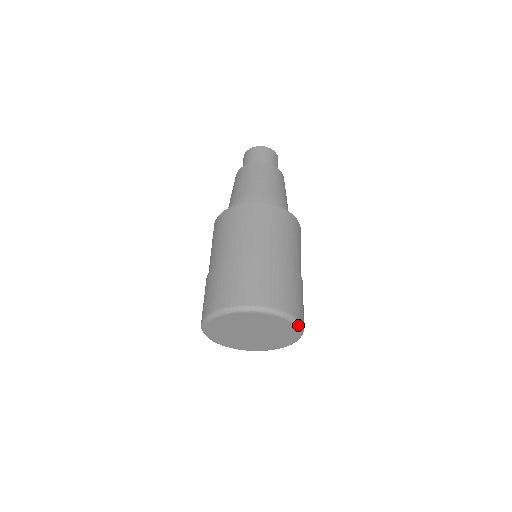
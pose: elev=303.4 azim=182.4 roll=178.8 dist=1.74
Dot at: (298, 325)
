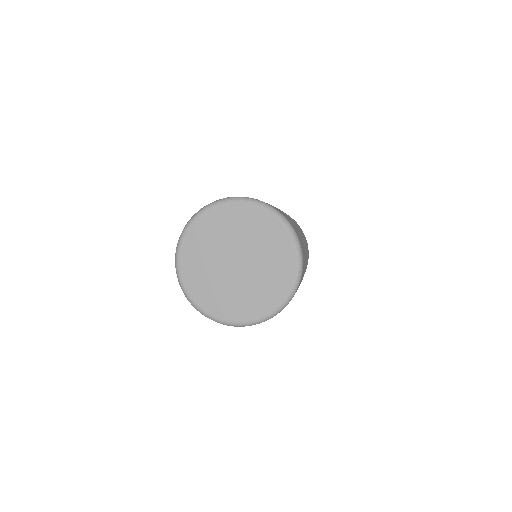
Dot at: (290, 295)
